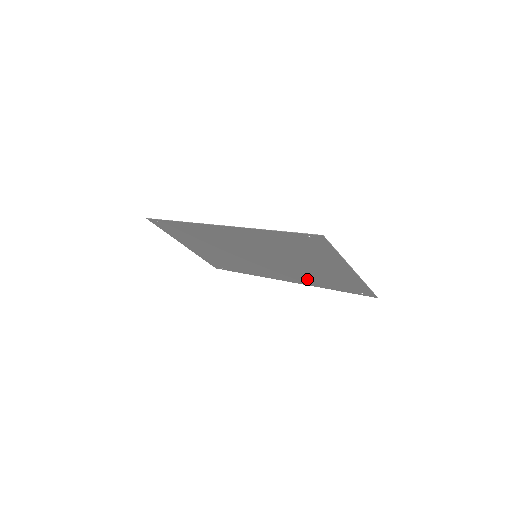
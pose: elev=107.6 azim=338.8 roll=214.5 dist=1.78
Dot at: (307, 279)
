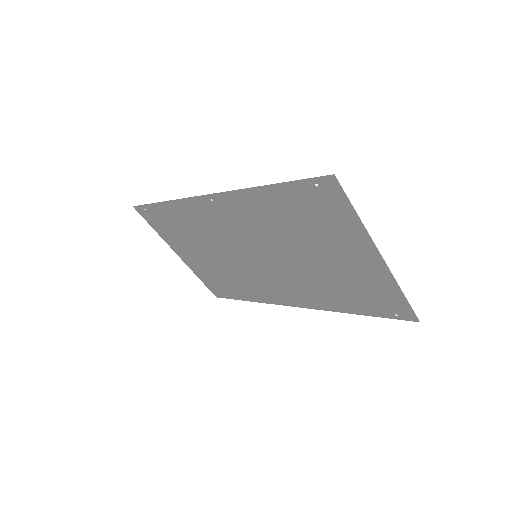
Dot at: (322, 296)
